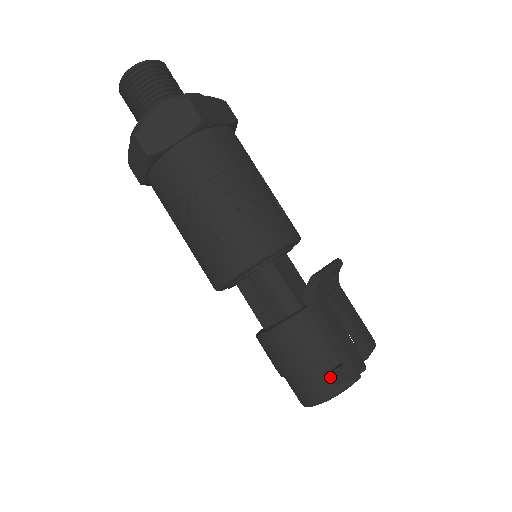
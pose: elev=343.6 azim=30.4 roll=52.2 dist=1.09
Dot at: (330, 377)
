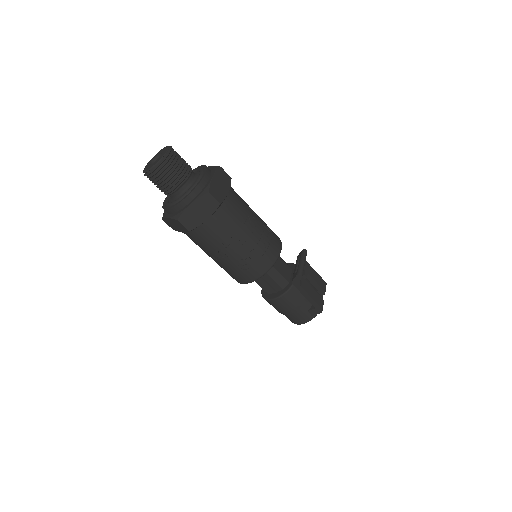
Dot at: (308, 313)
